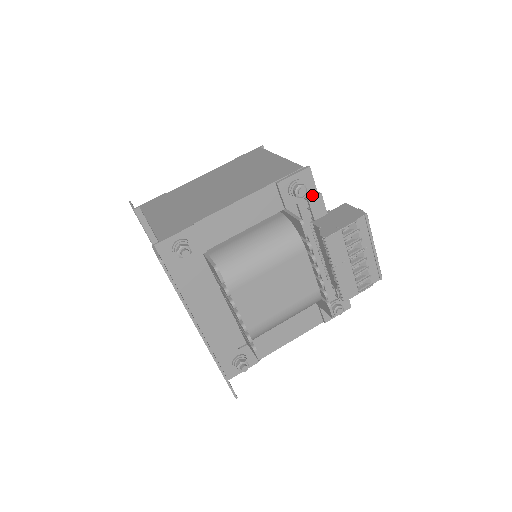
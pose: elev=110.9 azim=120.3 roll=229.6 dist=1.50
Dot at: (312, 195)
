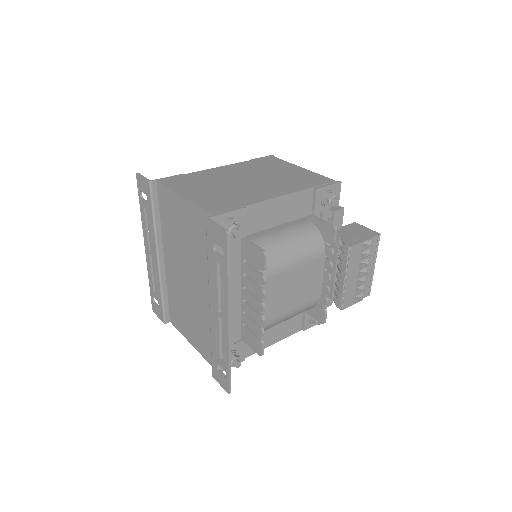
Dot at: (336, 208)
